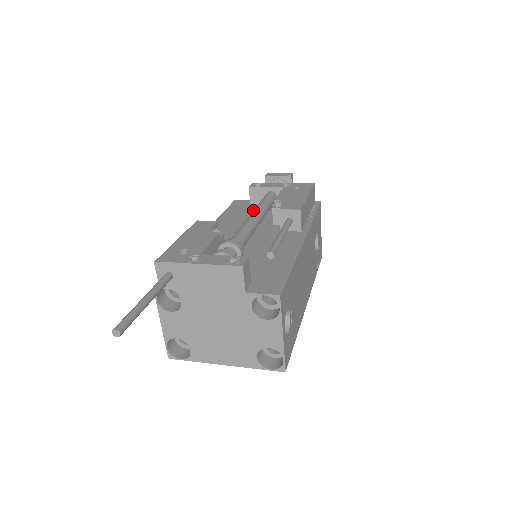
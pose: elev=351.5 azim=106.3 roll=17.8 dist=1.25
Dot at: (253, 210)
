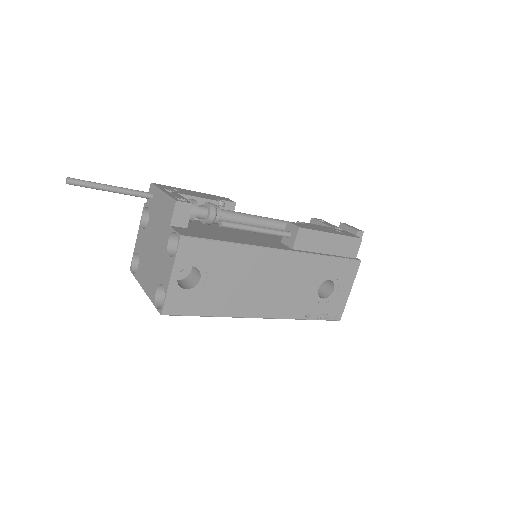
Dot at: occluded
